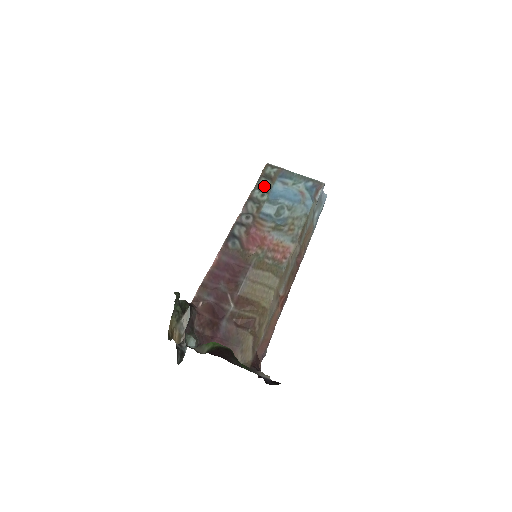
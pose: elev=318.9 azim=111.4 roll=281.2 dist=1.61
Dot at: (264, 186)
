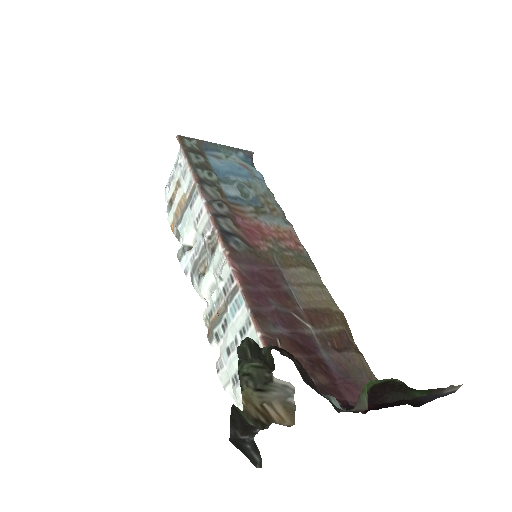
Dot at: (201, 163)
